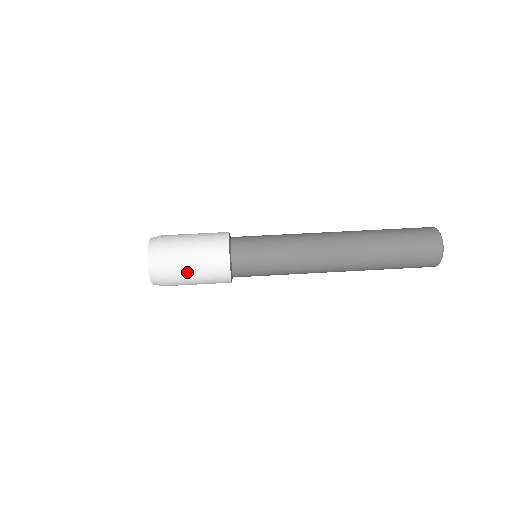
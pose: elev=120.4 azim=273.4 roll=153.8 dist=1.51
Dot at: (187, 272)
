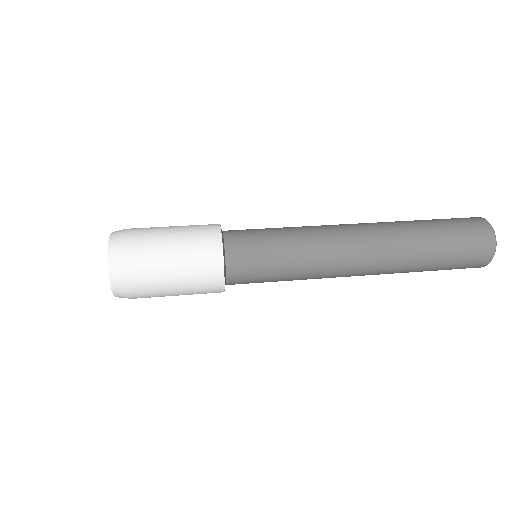
Dot at: (162, 240)
